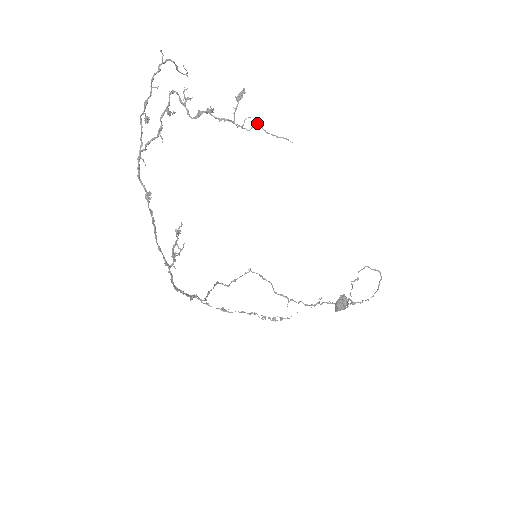
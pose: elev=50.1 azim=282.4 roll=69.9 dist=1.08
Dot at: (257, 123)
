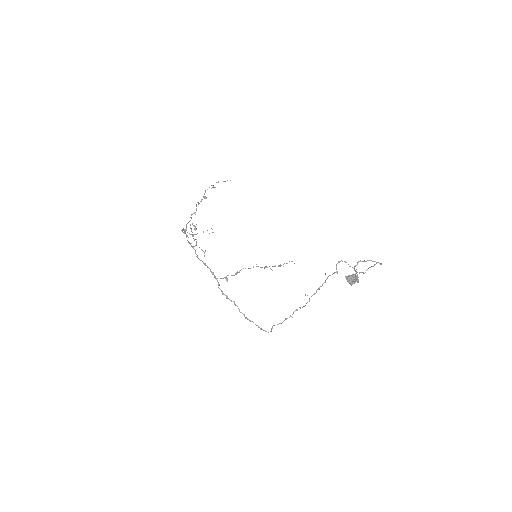
Dot at: (217, 182)
